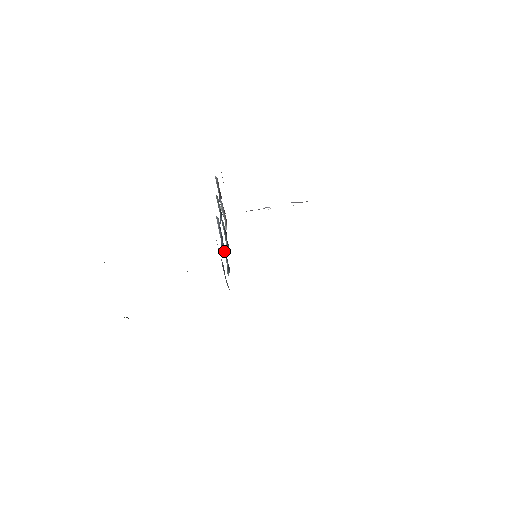
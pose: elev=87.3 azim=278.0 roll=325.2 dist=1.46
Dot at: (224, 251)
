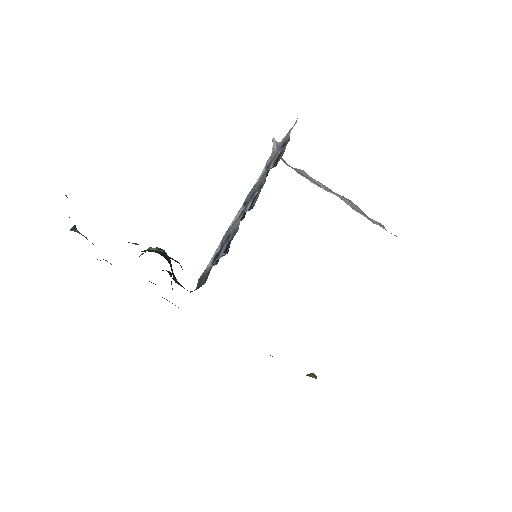
Dot at: (225, 237)
